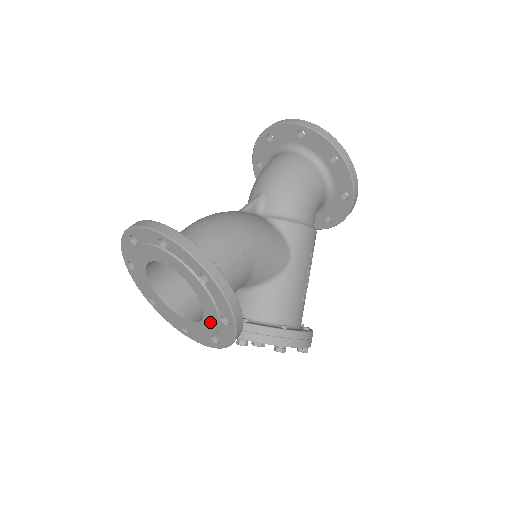
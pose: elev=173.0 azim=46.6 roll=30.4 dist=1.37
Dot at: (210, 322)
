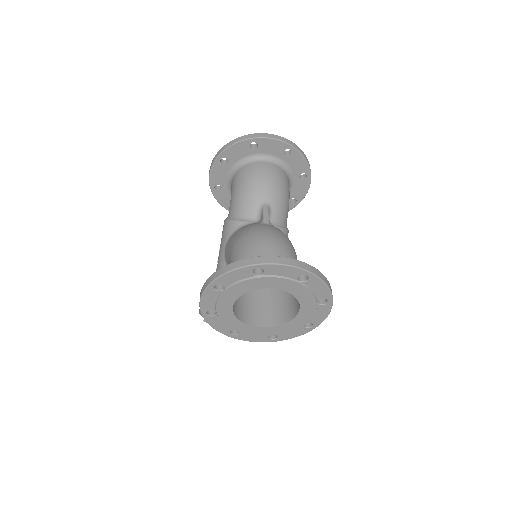
Dot at: (288, 327)
